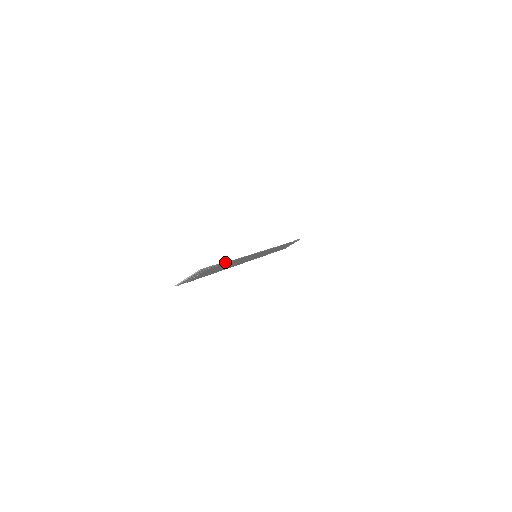
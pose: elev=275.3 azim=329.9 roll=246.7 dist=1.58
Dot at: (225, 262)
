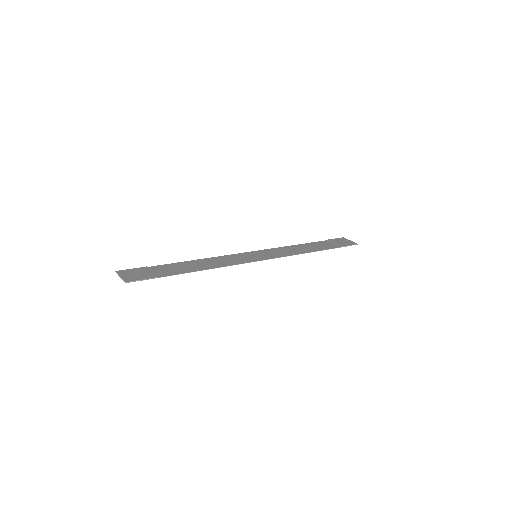
Dot at: occluded
